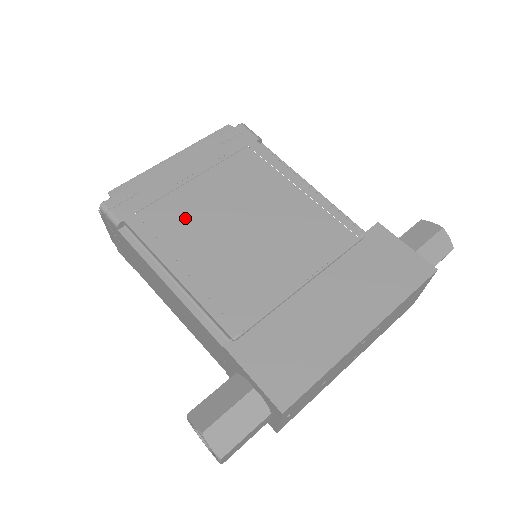
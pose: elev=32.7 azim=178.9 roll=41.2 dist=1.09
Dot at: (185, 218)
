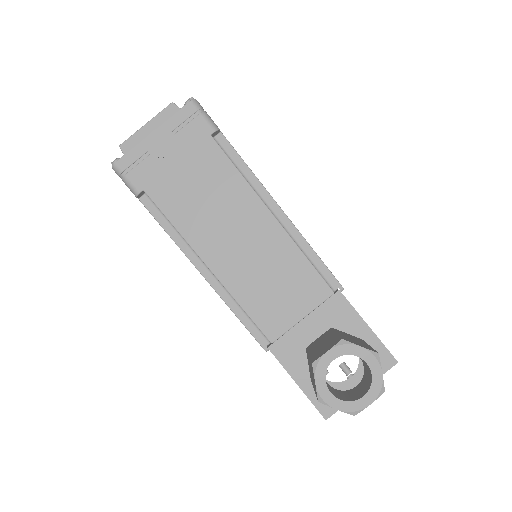
Dot at: occluded
